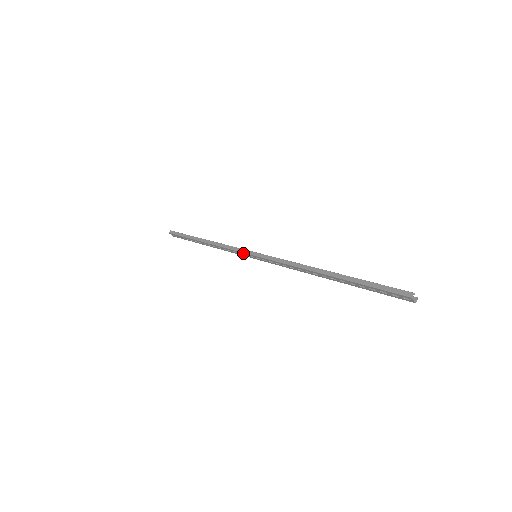
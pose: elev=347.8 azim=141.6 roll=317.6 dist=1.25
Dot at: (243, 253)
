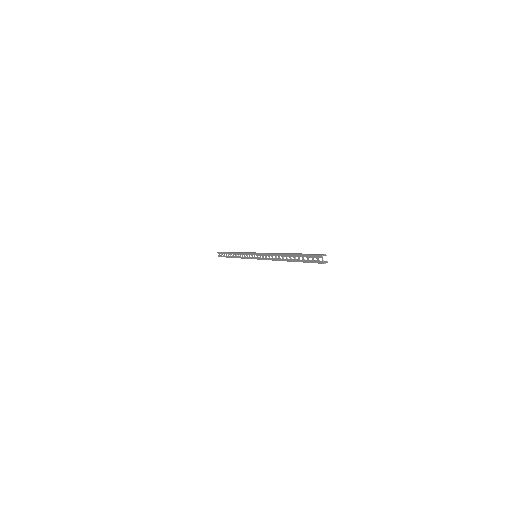
Dot at: (250, 254)
